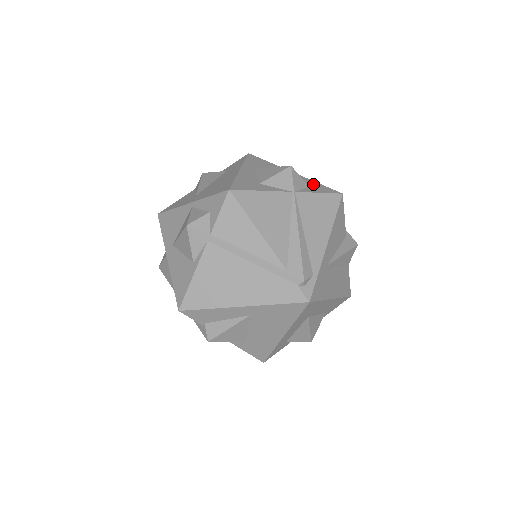
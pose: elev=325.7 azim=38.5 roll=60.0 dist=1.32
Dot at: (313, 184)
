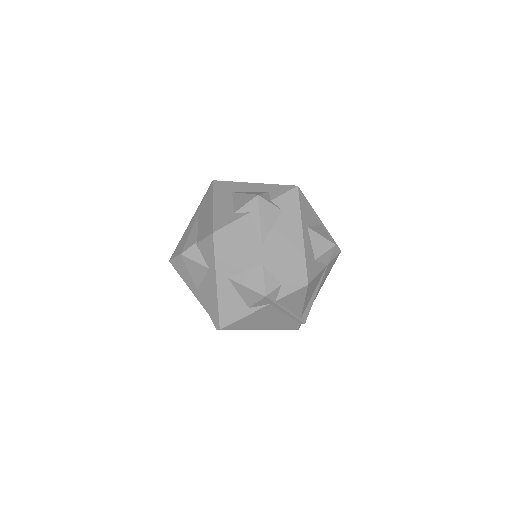
Dot at: occluded
